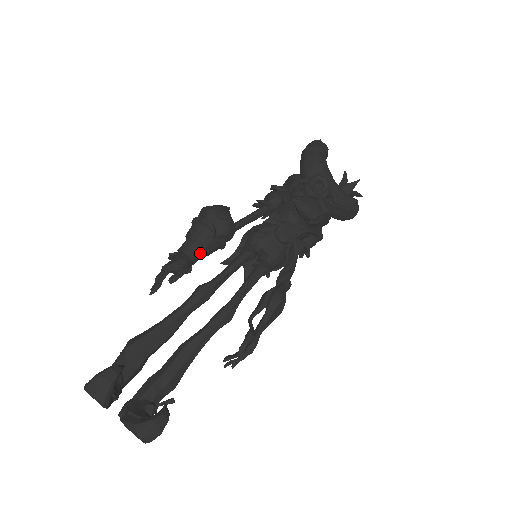
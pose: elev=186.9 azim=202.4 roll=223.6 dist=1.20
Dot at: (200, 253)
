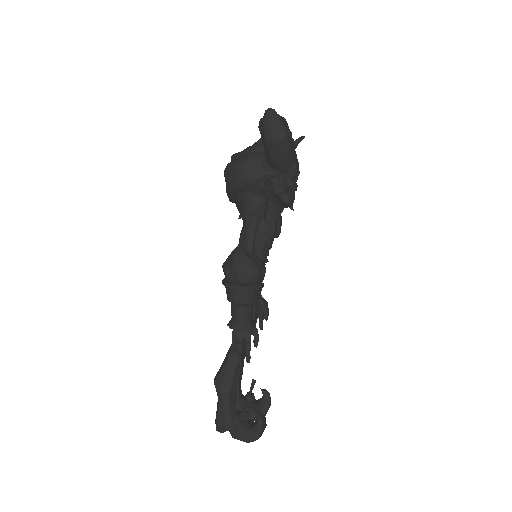
Dot at: occluded
